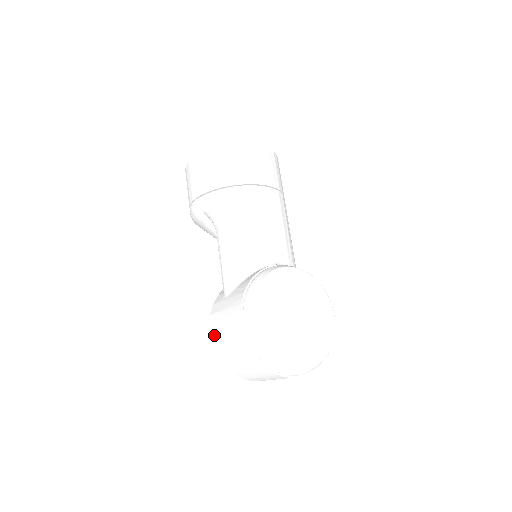
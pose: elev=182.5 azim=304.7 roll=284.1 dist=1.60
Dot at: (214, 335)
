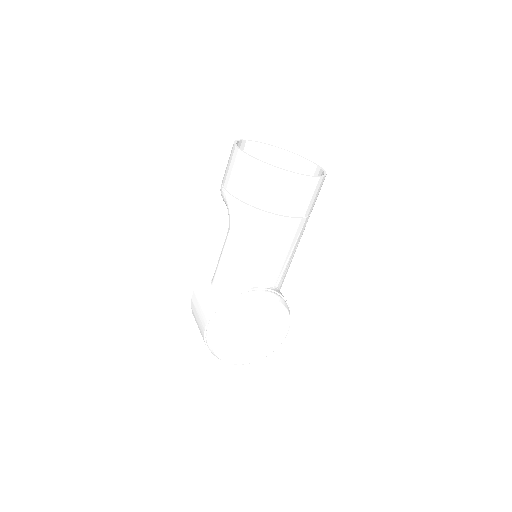
Dot at: (193, 302)
